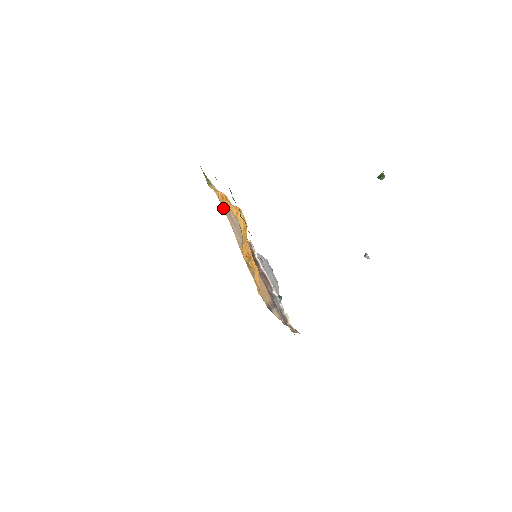
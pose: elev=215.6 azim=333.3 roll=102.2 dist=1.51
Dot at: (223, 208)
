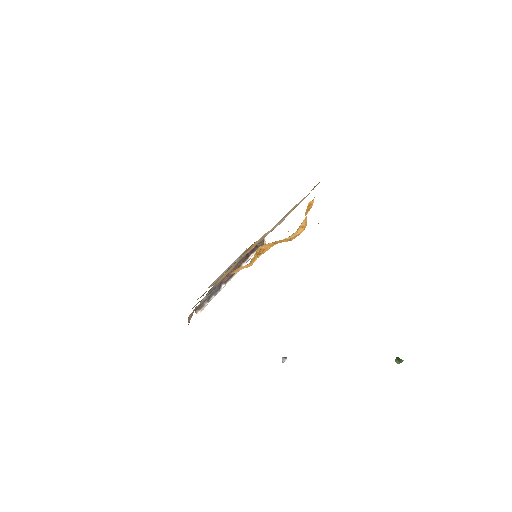
Dot at: (293, 207)
